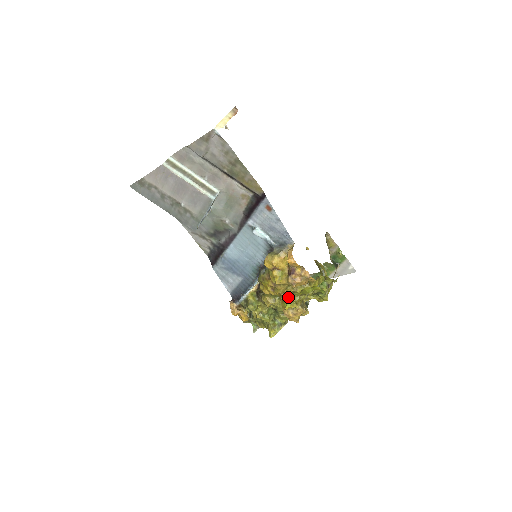
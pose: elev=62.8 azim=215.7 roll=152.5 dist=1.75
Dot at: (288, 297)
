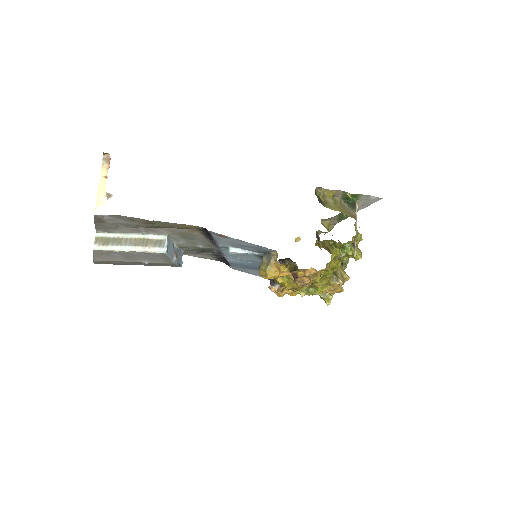
Dot at: (313, 286)
